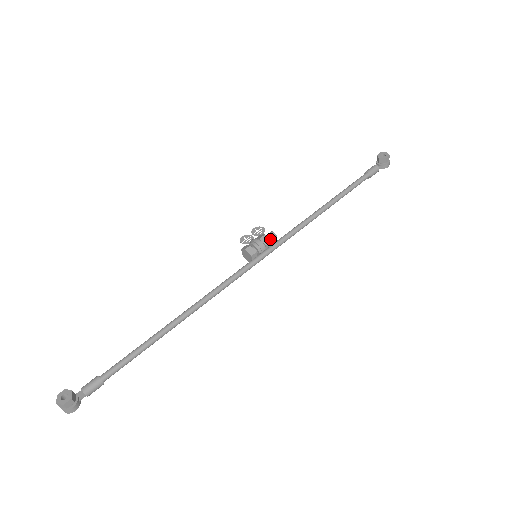
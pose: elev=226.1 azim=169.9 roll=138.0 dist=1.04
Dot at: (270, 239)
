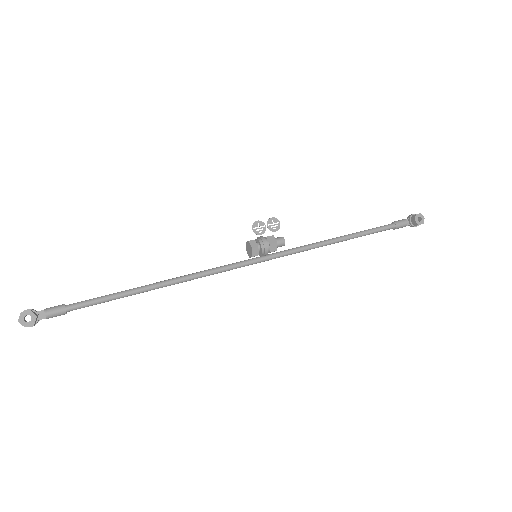
Dot at: (278, 246)
